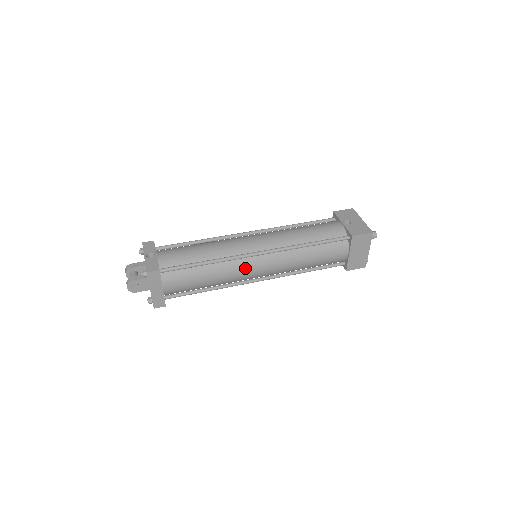
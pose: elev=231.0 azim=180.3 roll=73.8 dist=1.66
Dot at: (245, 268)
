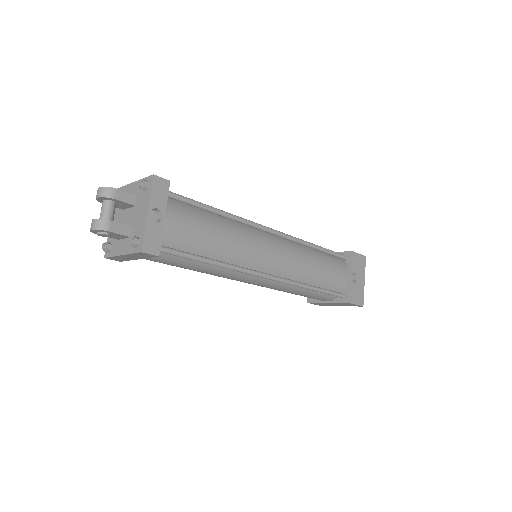
Dot at: (241, 279)
